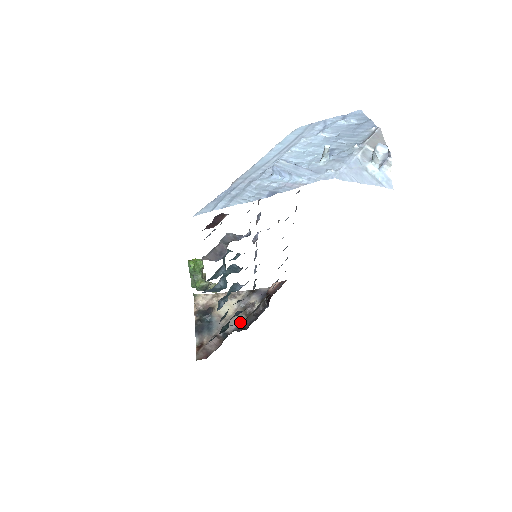
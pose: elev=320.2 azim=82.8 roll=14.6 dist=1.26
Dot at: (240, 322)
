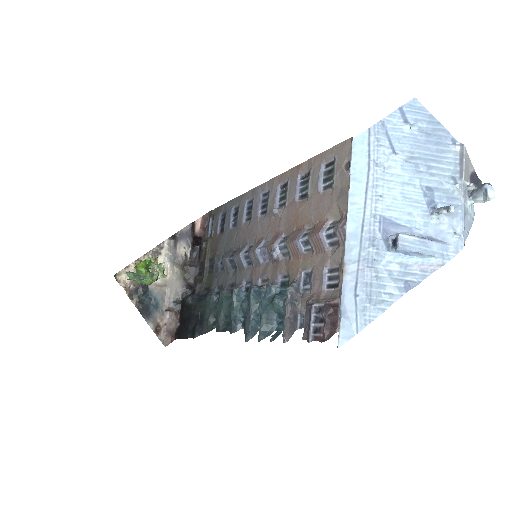
Dot at: (197, 290)
